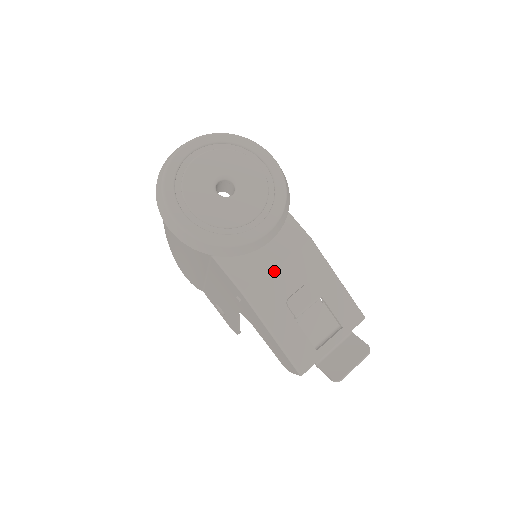
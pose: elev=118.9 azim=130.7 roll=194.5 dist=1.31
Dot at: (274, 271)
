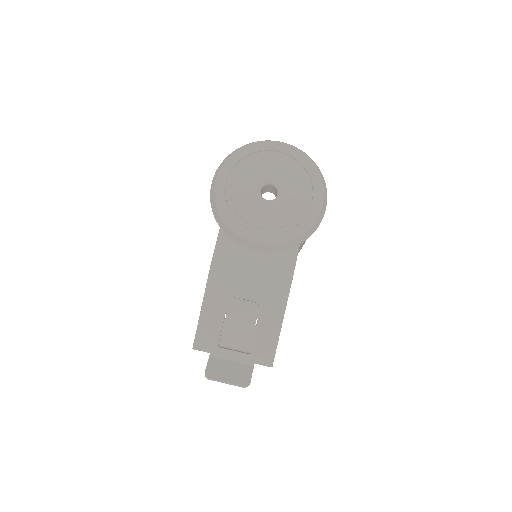
Dot at: (244, 272)
